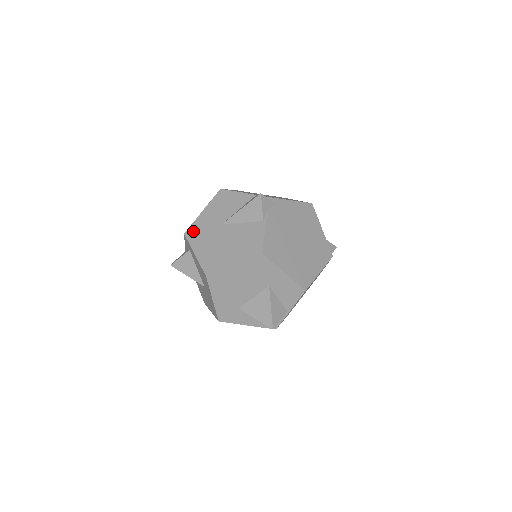
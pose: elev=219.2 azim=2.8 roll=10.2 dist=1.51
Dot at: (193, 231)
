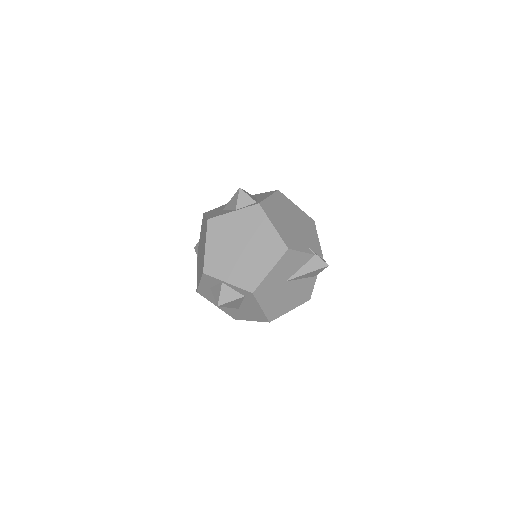
Dot at: (261, 290)
